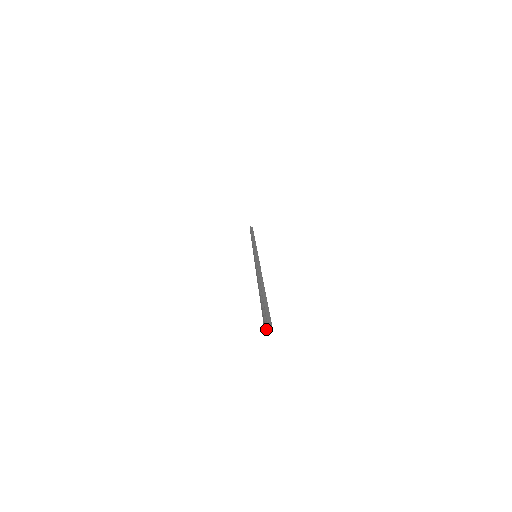
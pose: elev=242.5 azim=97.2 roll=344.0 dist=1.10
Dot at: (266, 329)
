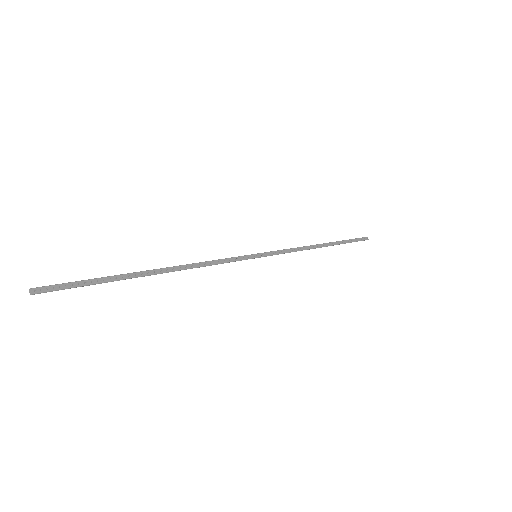
Dot at: (30, 292)
